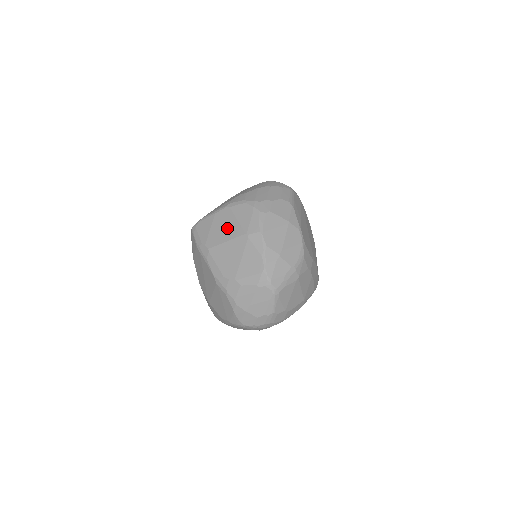
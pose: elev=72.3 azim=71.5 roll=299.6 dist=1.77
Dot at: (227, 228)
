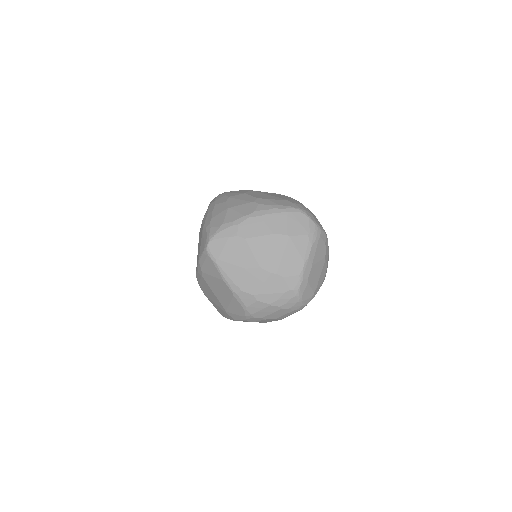
Dot at: (221, 294)
